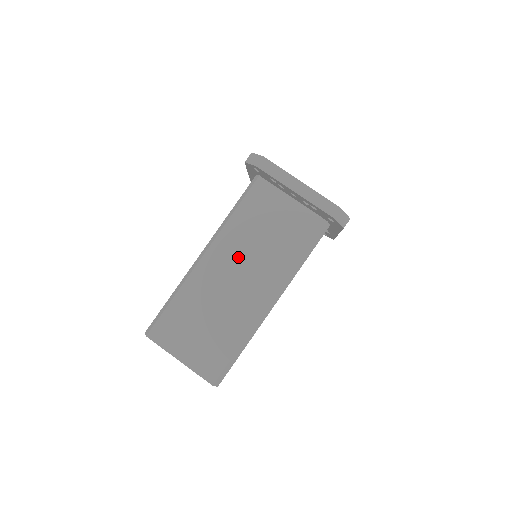
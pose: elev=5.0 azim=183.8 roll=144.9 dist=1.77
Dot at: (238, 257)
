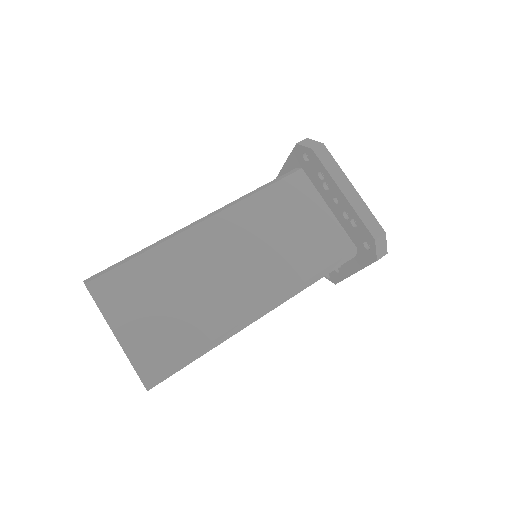
Dot at: (244, 241)
